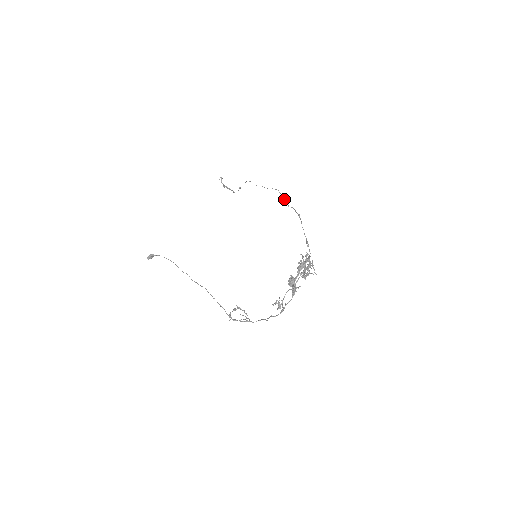
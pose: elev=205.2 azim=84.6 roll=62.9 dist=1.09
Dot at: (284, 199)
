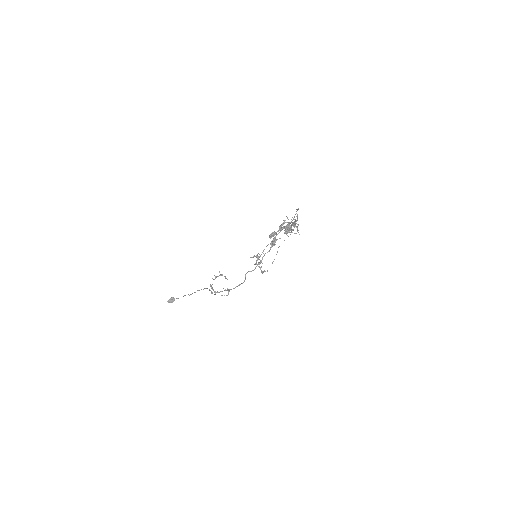
Dot at: occluded
